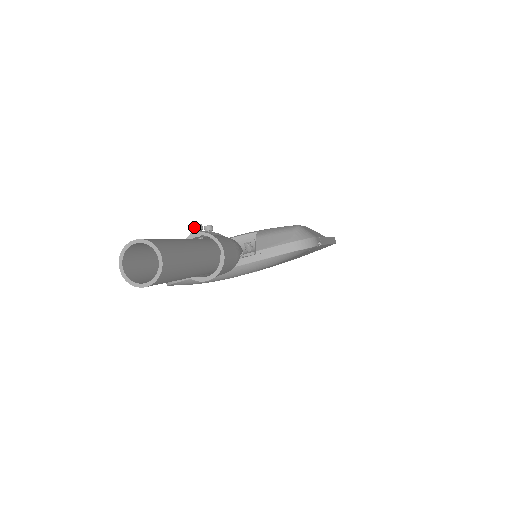
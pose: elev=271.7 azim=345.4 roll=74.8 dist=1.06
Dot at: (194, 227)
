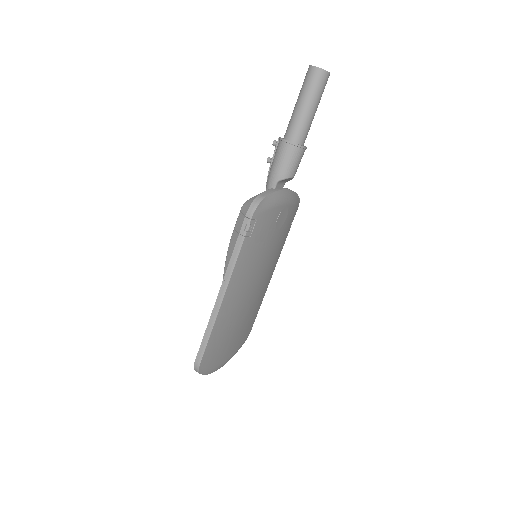
Dot at: (275, 140)
